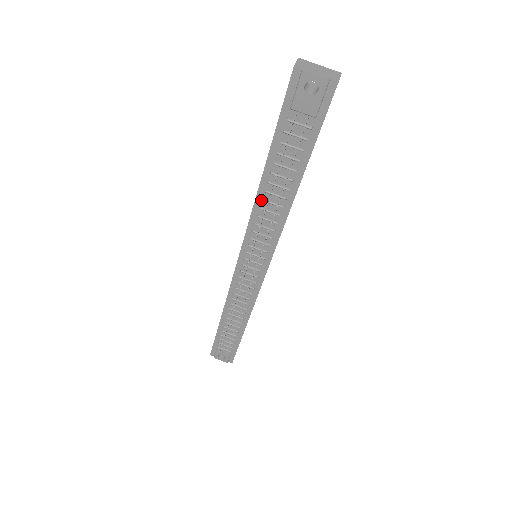
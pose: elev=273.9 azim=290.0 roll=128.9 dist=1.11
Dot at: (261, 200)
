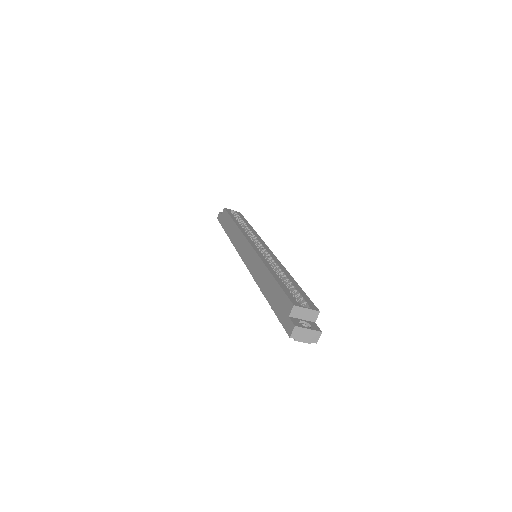
Dot at: occluded
